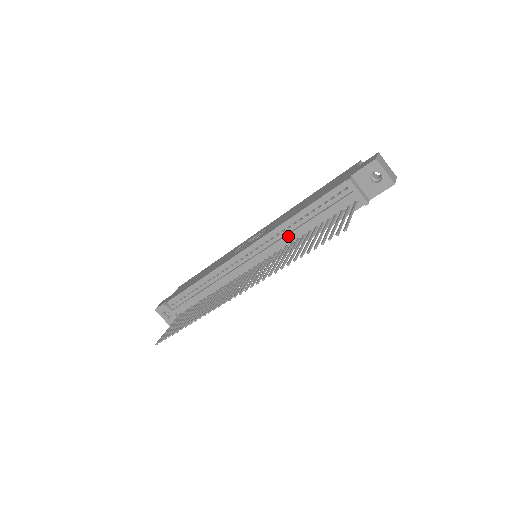
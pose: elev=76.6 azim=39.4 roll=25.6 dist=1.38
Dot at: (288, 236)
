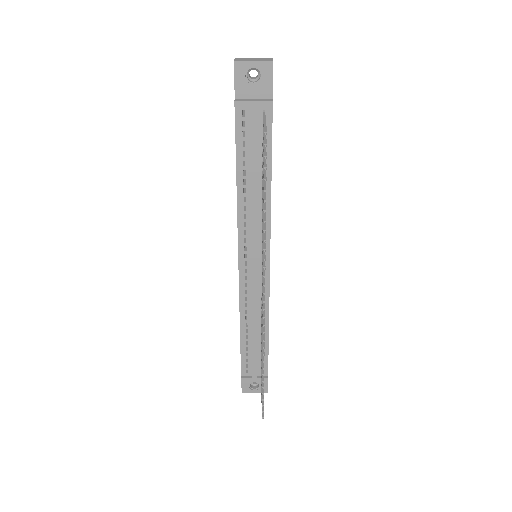
Dot at: (252, 207)
